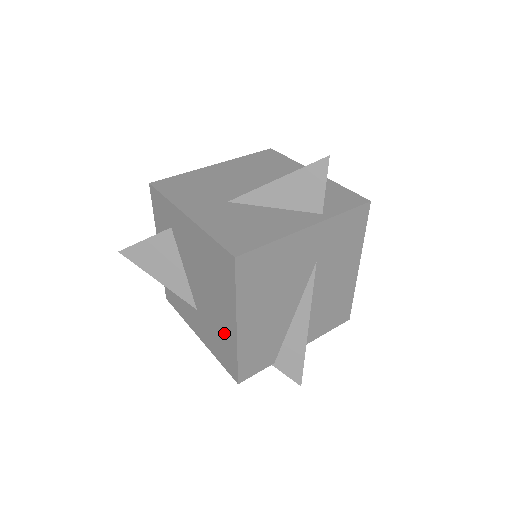
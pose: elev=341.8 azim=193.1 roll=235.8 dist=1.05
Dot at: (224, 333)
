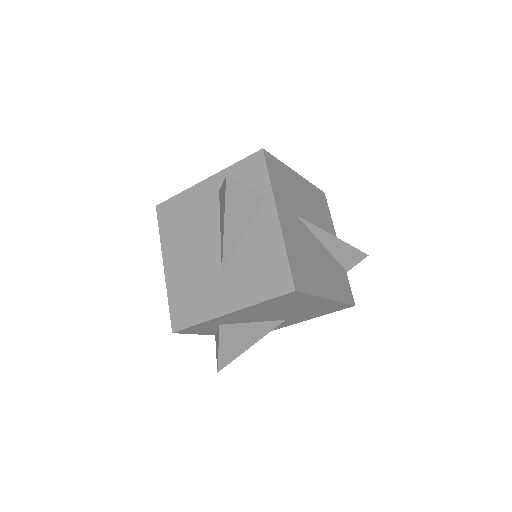
Dot at: (321, 307)
